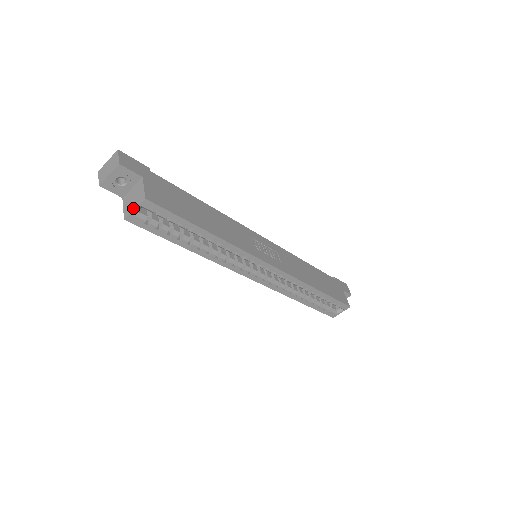
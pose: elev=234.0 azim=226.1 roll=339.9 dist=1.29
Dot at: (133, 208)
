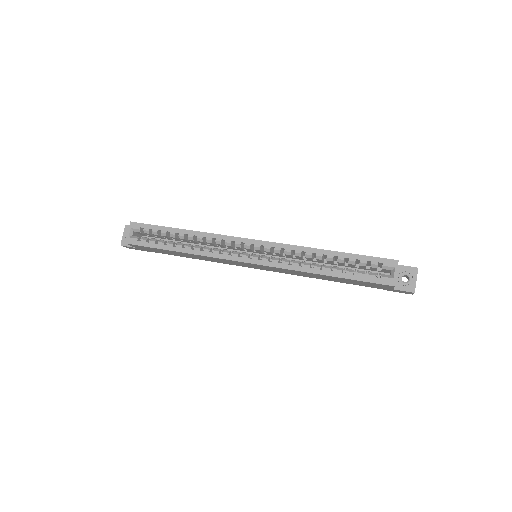
Dot at: (128, 234)
